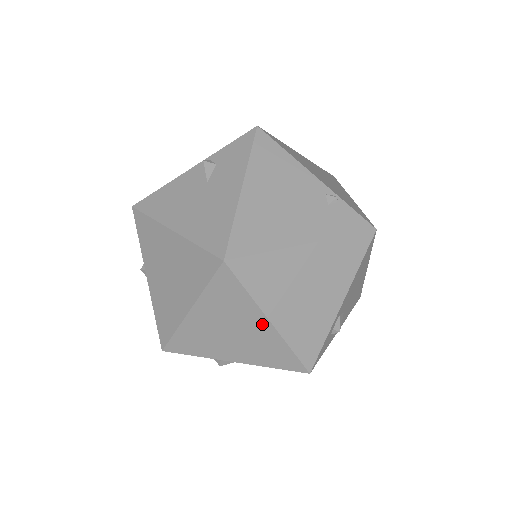
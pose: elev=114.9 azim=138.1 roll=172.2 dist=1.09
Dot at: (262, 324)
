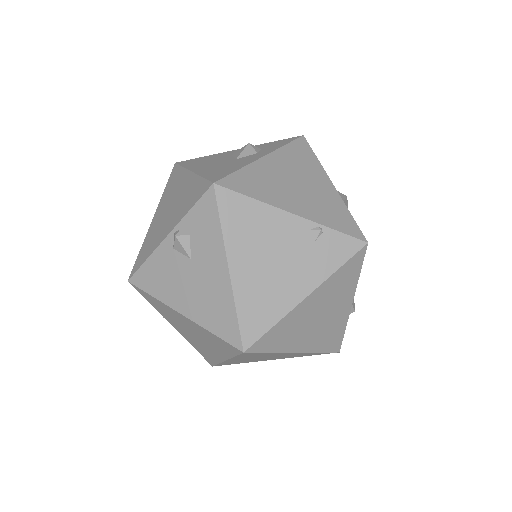
Dot at: occluded
